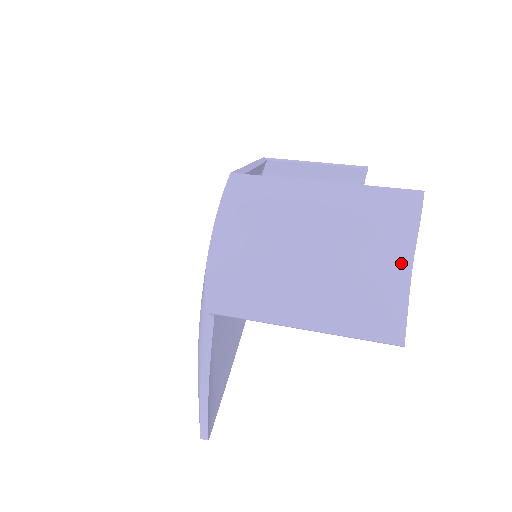
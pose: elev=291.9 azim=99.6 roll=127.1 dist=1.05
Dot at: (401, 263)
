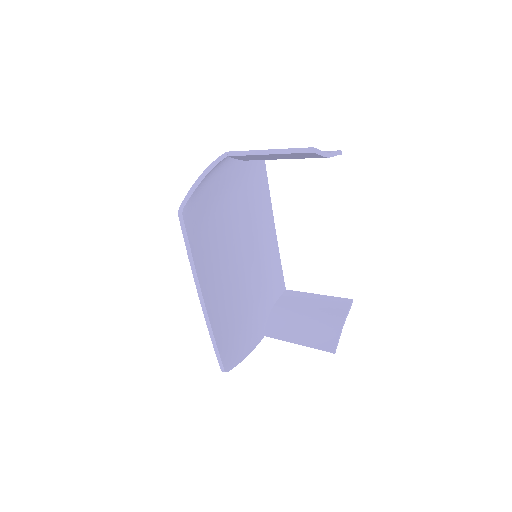
Dot at: occluded
